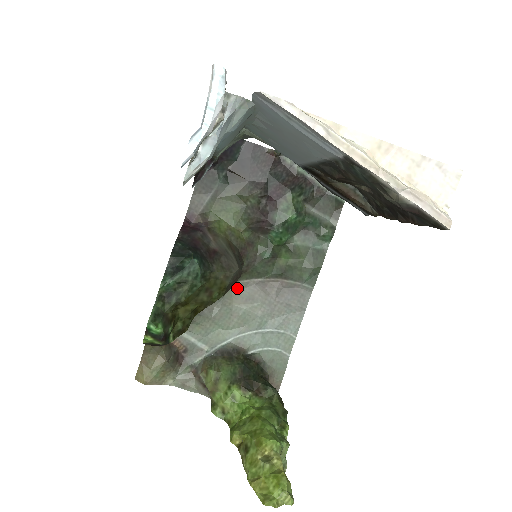
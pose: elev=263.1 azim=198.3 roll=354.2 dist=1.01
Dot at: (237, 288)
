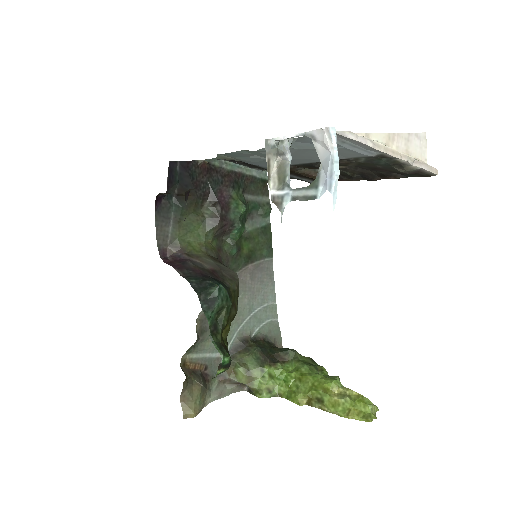
Dot at: occluded
